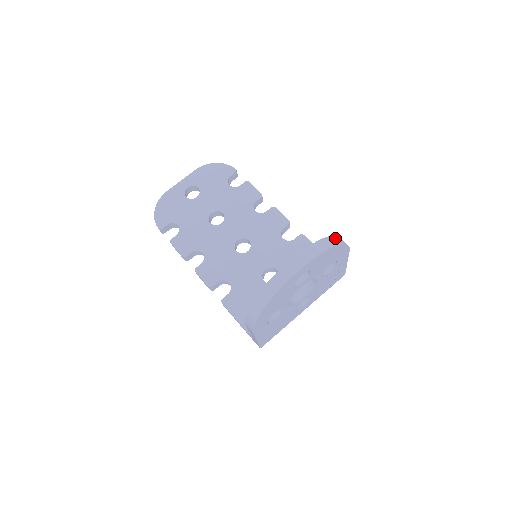
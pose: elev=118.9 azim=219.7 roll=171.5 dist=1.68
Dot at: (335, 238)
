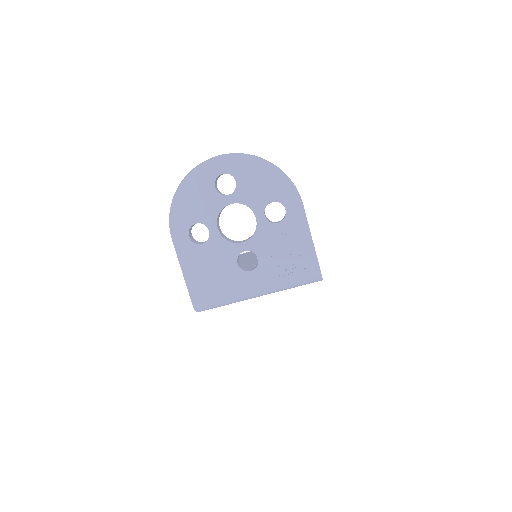
Dot at: occluded
